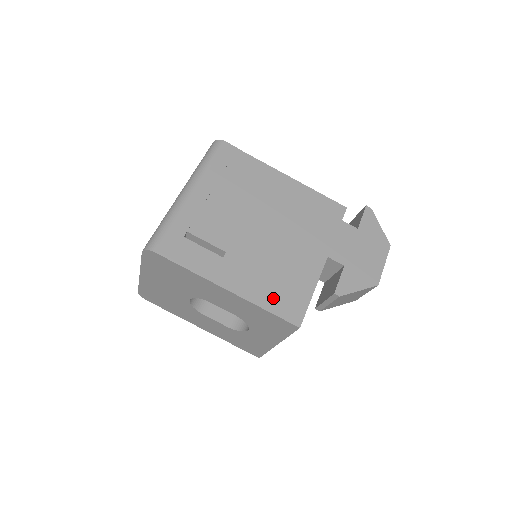
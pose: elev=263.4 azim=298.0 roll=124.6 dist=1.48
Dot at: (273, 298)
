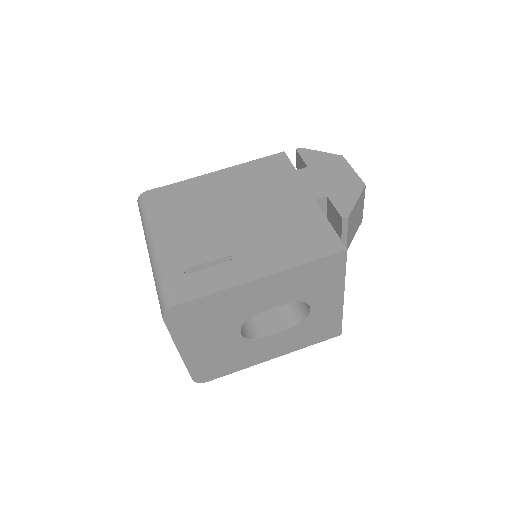
Dot at: (303, 250)
